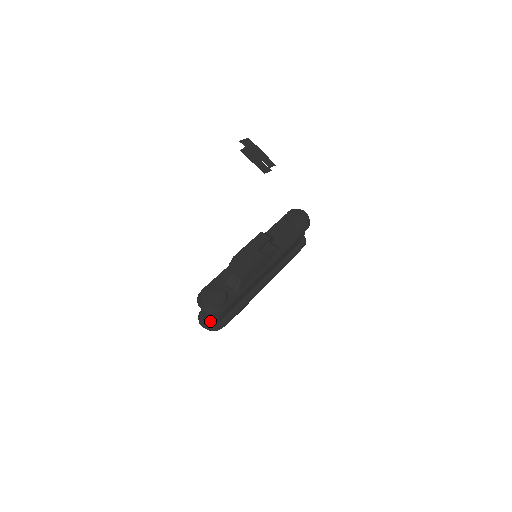
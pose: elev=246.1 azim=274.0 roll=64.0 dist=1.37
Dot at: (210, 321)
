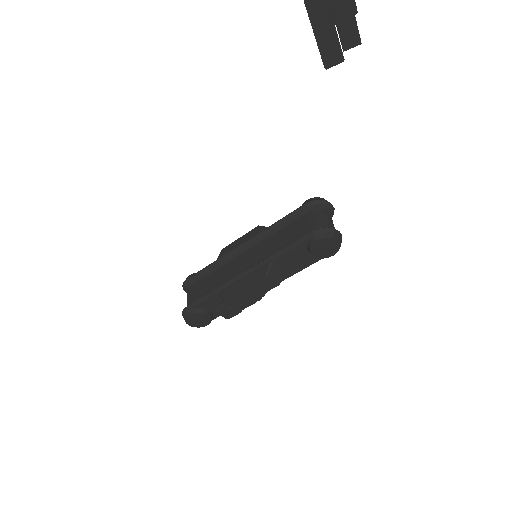
Dot at: occluded
